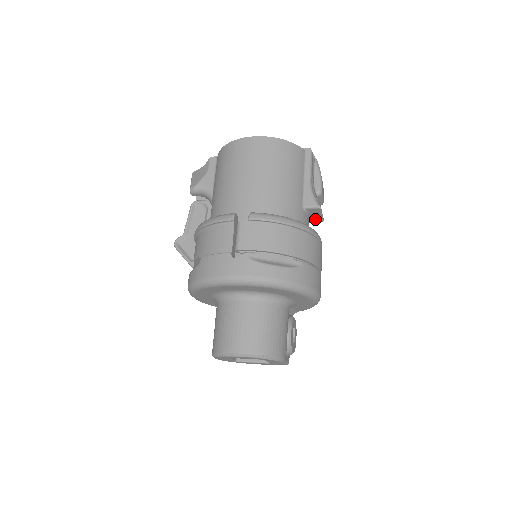
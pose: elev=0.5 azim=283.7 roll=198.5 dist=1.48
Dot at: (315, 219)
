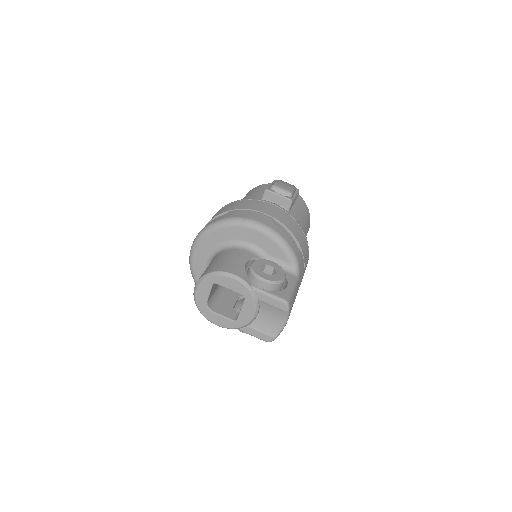
Dot at: (284, 203)
